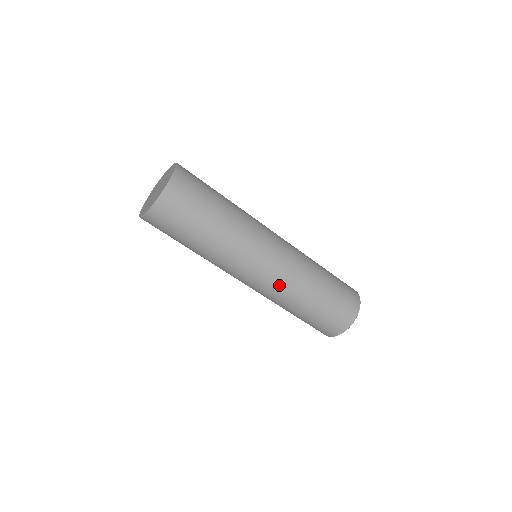
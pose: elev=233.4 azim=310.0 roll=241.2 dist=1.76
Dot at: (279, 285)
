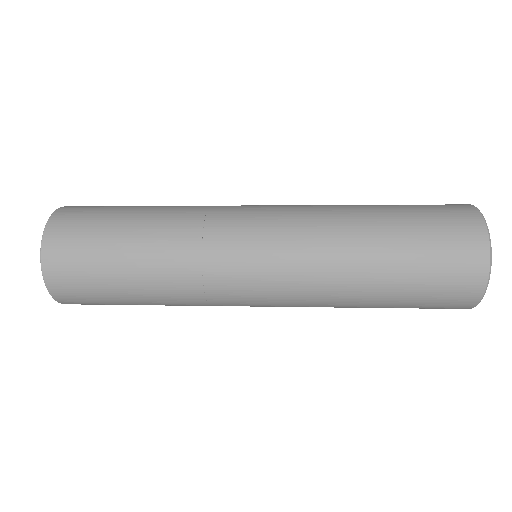
Dot at: (300, 285)
